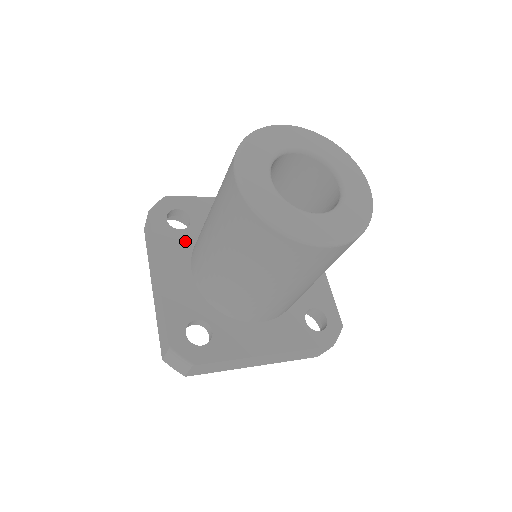
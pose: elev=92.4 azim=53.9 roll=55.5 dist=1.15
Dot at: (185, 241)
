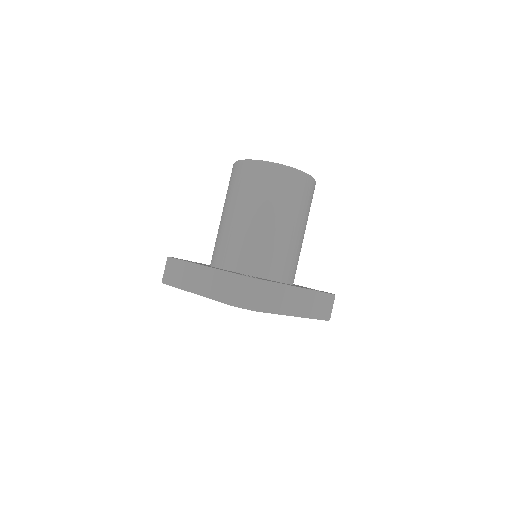
Dot at: occluded
